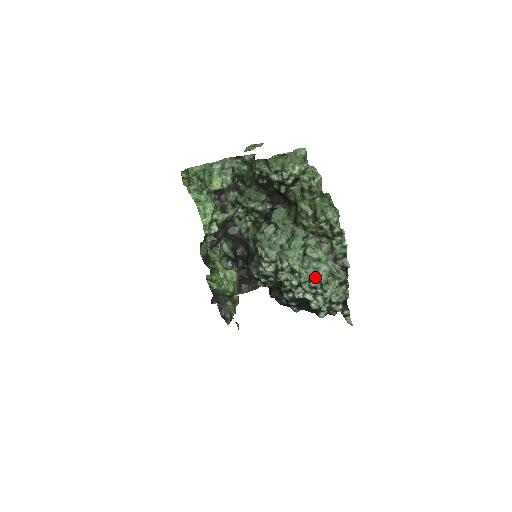
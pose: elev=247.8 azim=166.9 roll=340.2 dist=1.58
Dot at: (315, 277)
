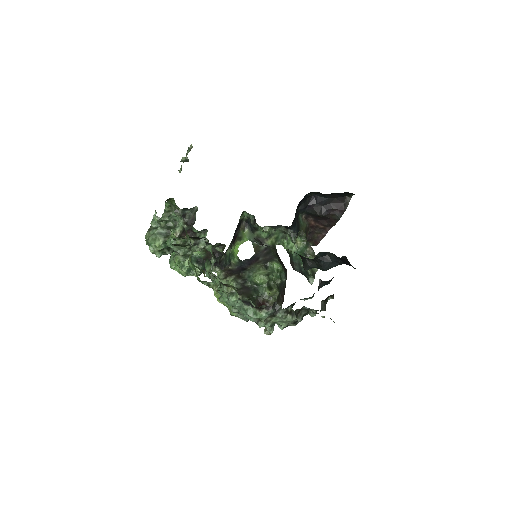
Dot at: (247, 318)
